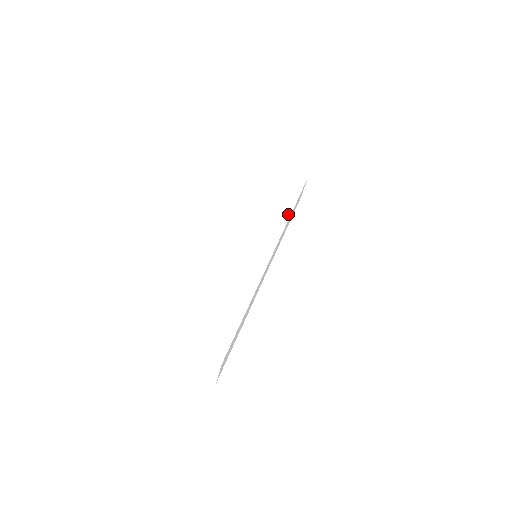
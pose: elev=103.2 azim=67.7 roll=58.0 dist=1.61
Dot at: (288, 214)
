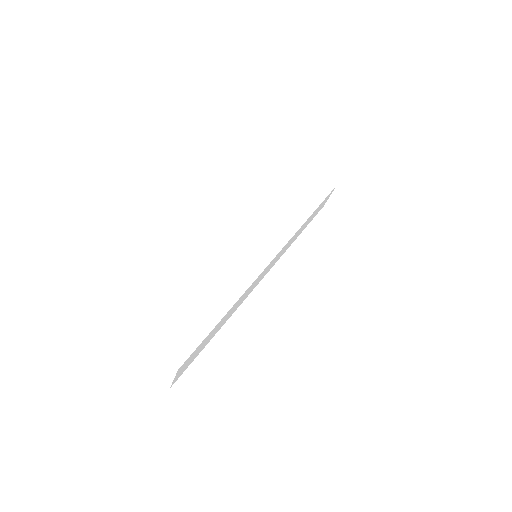
Dot at: (304, 219)
